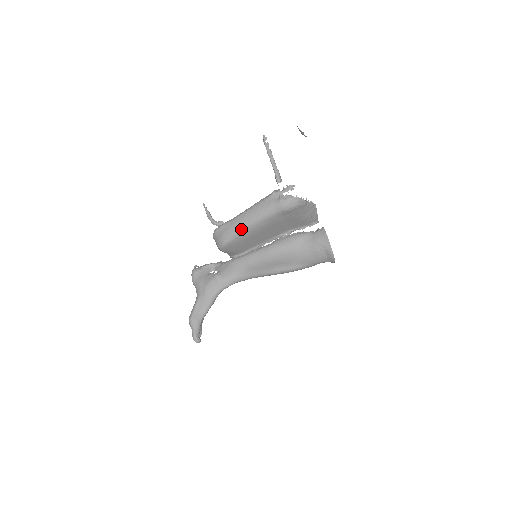
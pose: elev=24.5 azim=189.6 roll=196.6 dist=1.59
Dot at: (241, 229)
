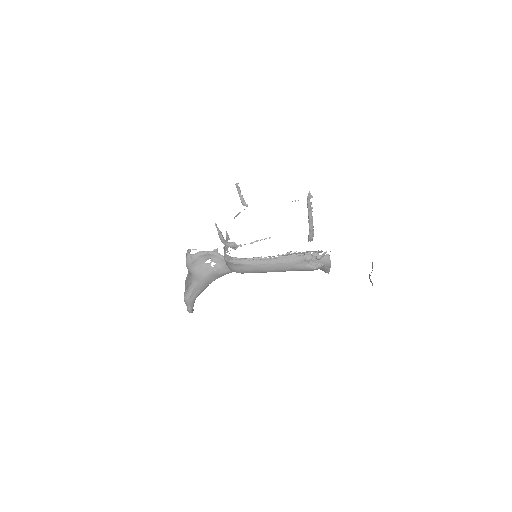
Dot at: (262, 272)
